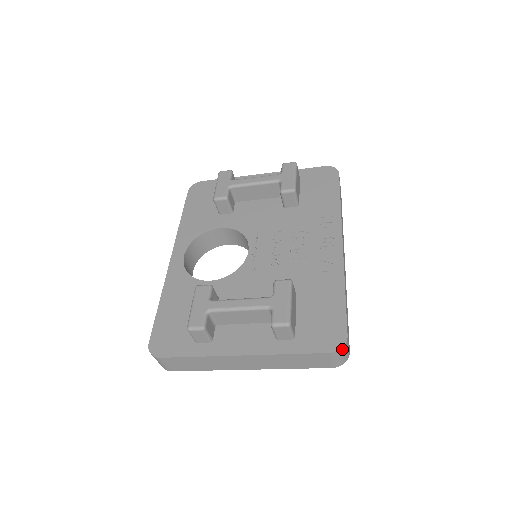
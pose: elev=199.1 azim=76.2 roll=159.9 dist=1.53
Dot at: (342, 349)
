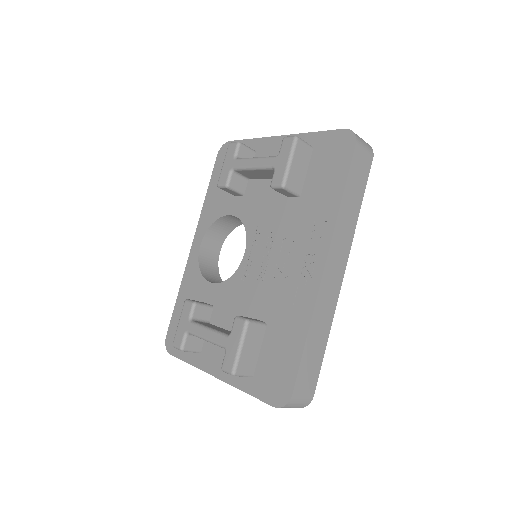
Dot at: (286, 406)
